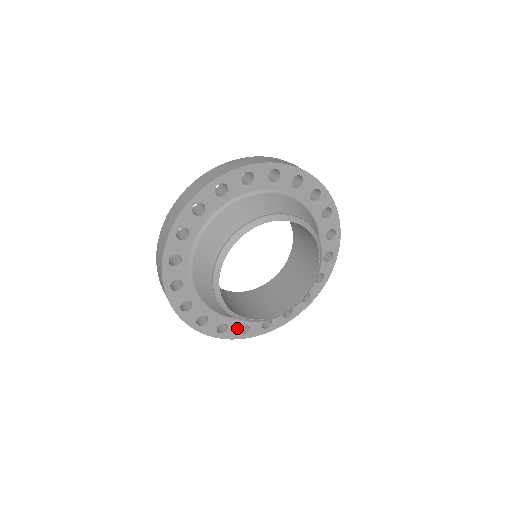
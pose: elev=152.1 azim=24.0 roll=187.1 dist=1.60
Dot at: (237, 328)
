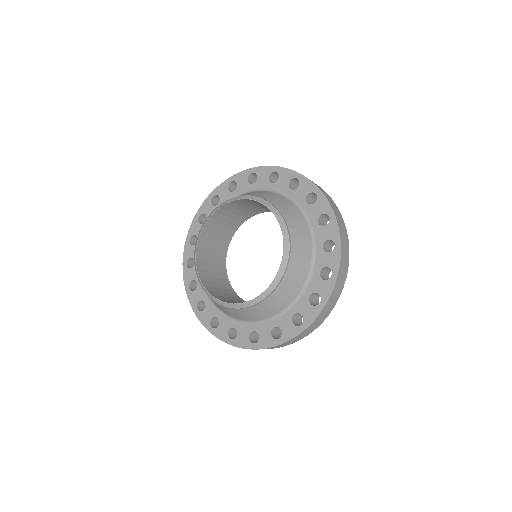
Dot at: (211, 316)
